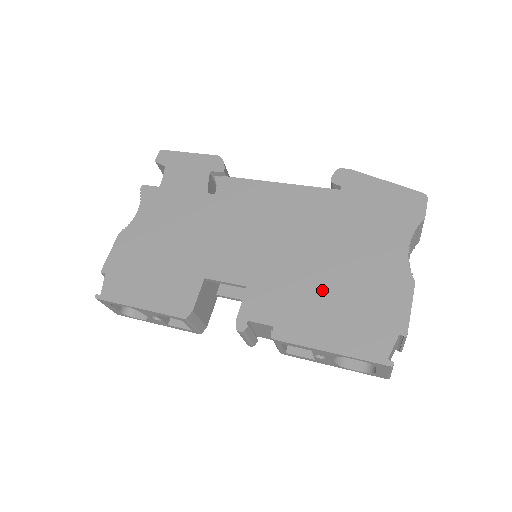
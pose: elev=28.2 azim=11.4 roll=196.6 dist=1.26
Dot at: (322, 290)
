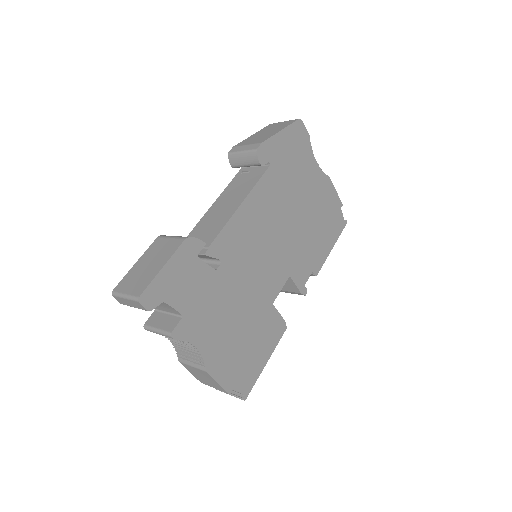
Dot at: (311, 230)
